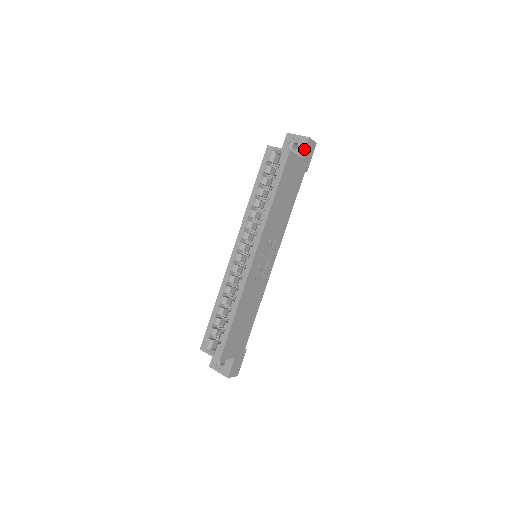
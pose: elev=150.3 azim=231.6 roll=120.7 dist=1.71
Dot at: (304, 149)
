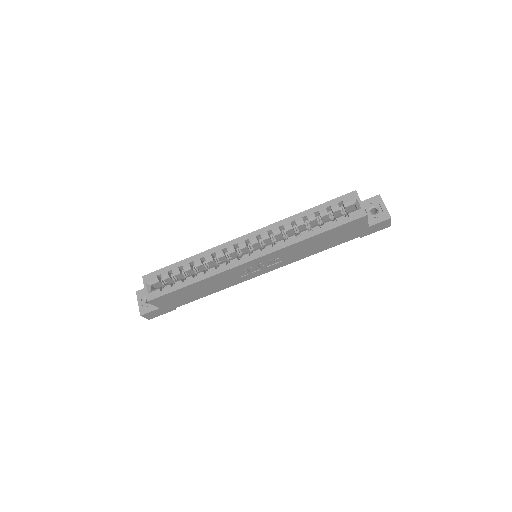
Dot at: (378, 222)
